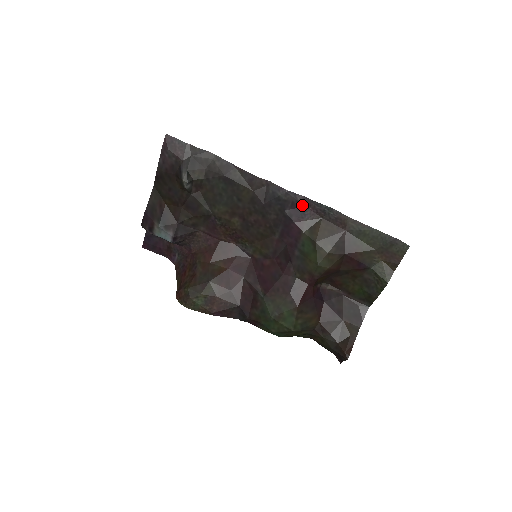
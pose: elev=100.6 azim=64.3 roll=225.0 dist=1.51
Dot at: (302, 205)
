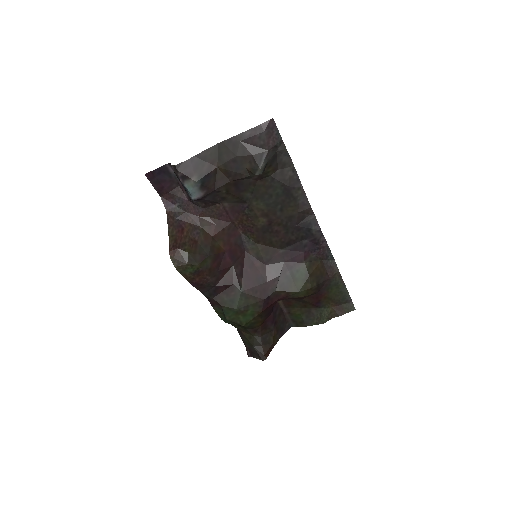
Dot at: (319, 244)
